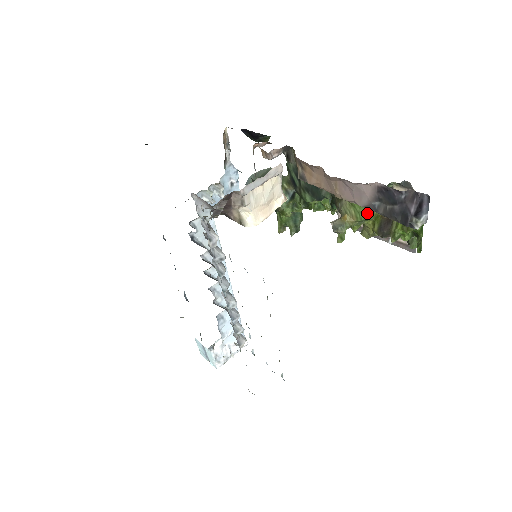
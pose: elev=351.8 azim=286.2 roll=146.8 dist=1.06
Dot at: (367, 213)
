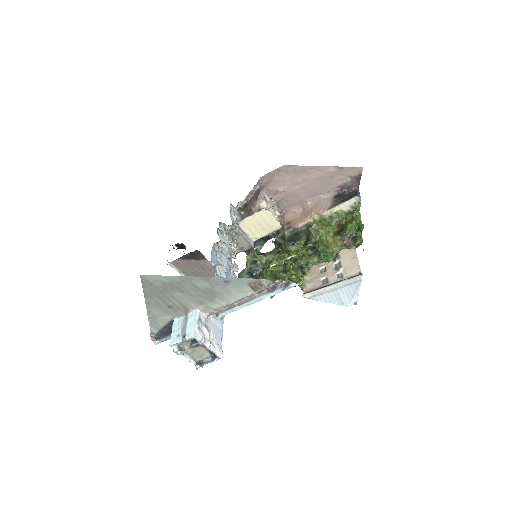
Dot at: (329, 225)
